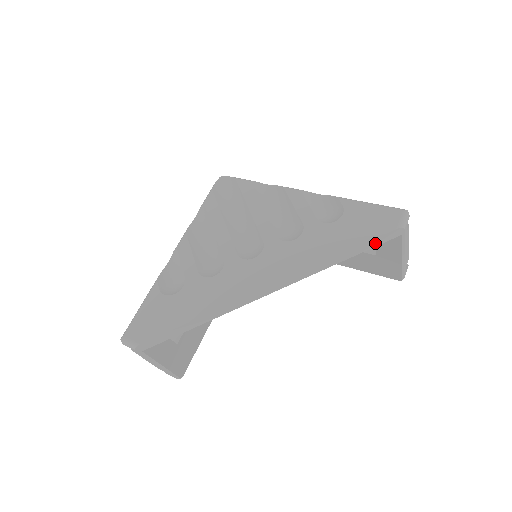
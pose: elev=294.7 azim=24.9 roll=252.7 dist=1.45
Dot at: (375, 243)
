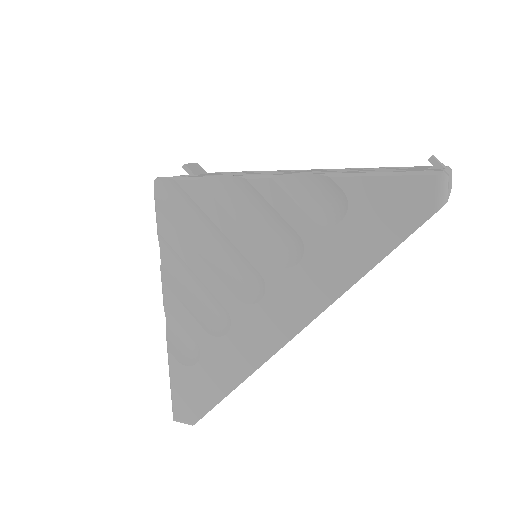
Dot at: occluded
